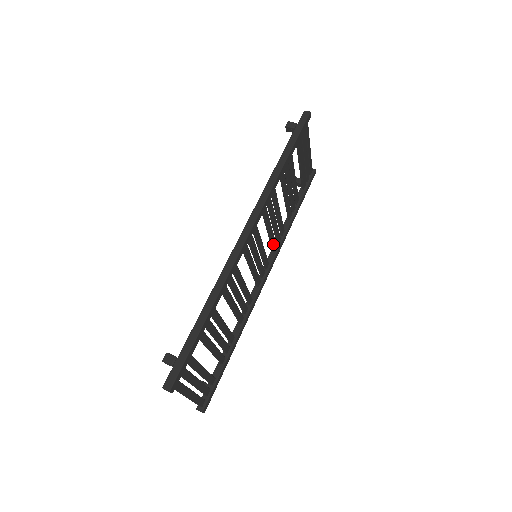
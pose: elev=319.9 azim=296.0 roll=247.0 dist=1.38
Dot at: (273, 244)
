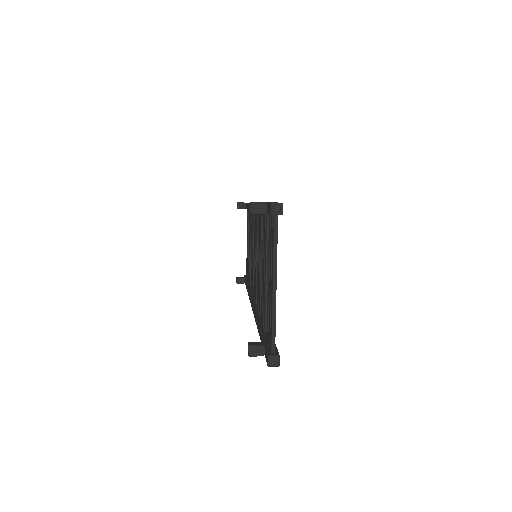
Dot at: occluded
